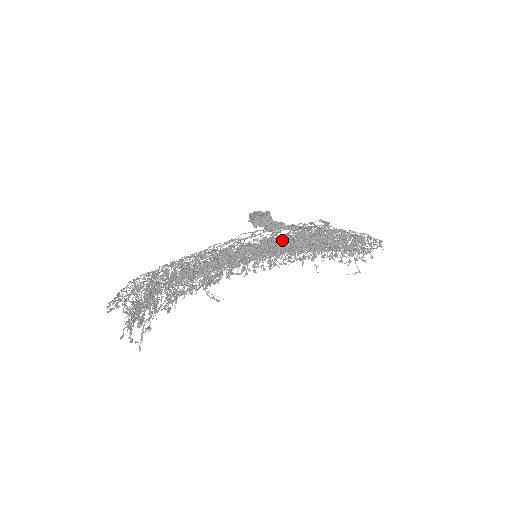
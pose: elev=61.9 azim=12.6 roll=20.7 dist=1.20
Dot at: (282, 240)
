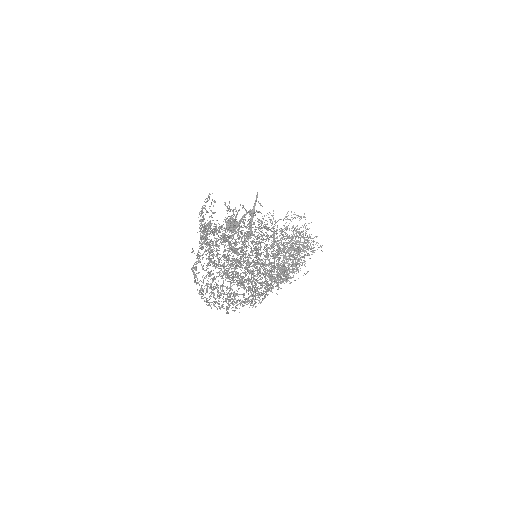
Dot at: (255, 230)
